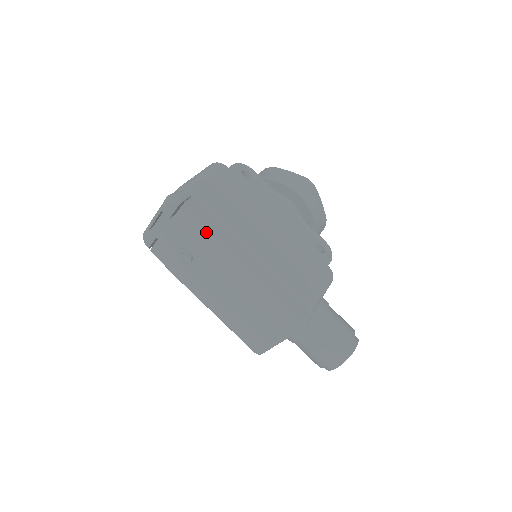
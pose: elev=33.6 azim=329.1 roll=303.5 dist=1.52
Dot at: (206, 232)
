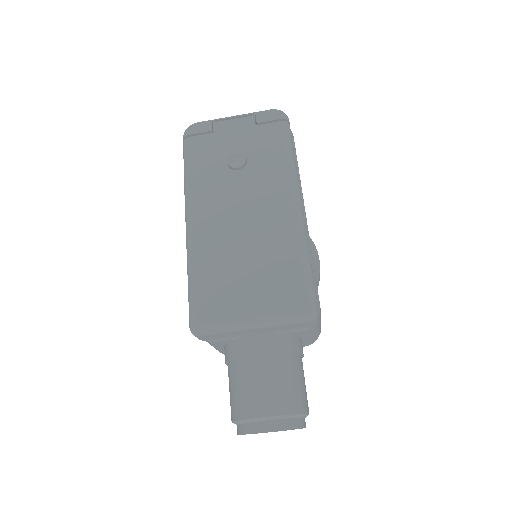
Dot at: (292, 154)
